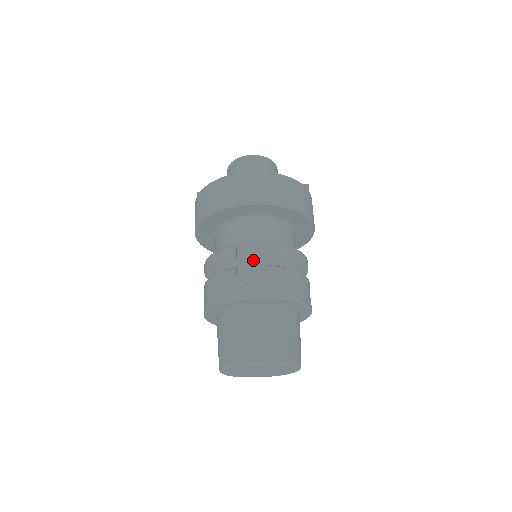
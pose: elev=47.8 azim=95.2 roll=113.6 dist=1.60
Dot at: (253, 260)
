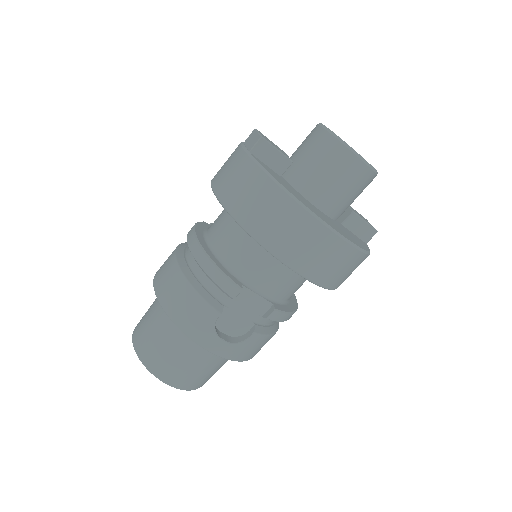
Dot at: (246, 309)
